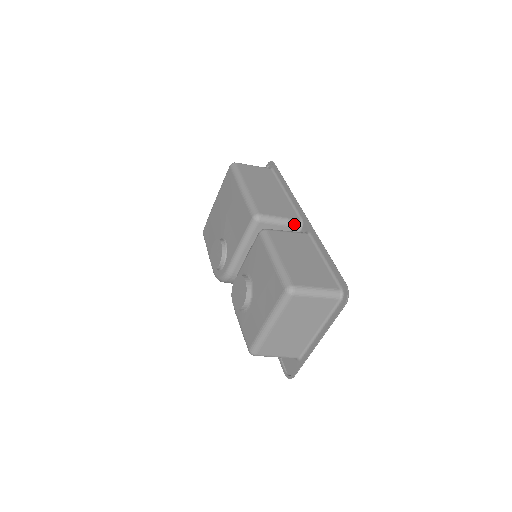
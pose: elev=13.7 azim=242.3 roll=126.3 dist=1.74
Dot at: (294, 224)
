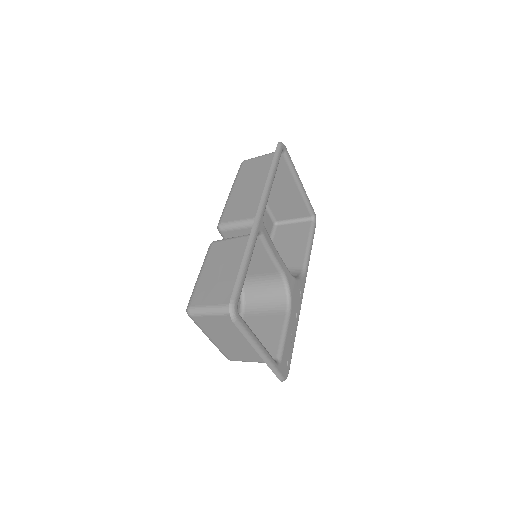
Dot at: occluded
